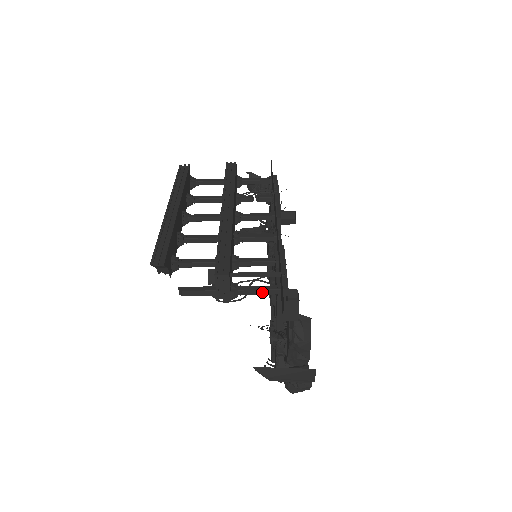
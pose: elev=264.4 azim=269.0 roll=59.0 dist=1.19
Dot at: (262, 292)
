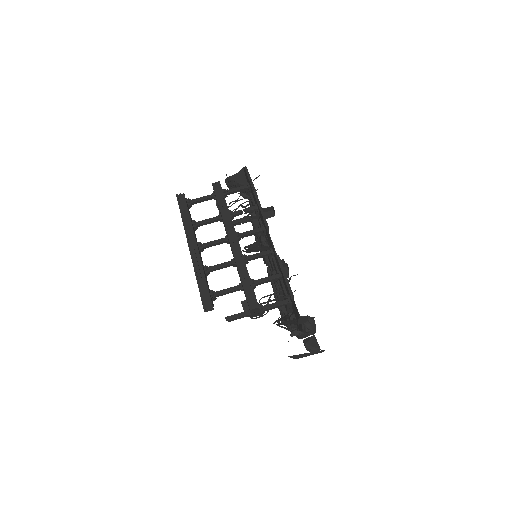
Dot at: (279, 306)
